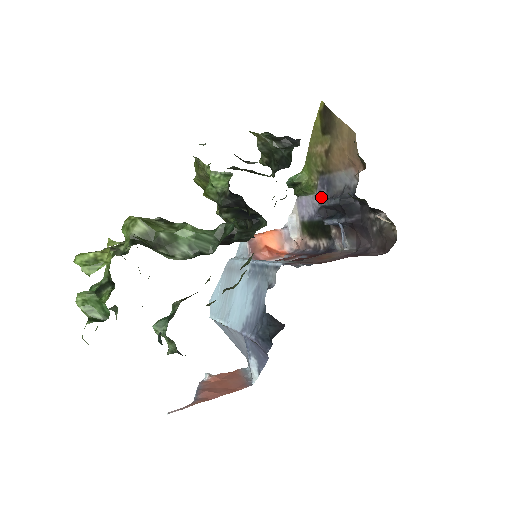
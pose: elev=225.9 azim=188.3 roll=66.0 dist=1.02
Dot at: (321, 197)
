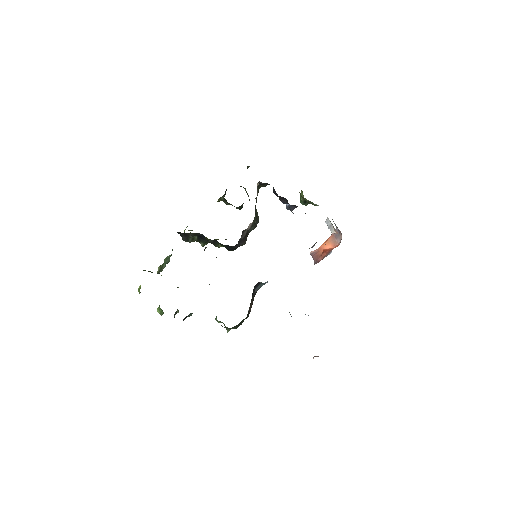
Dot at: occluded
